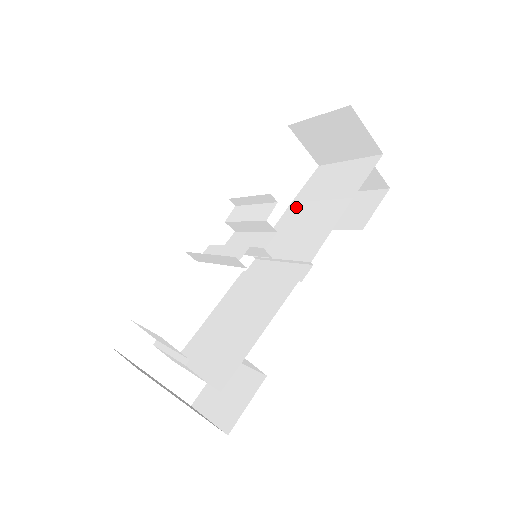
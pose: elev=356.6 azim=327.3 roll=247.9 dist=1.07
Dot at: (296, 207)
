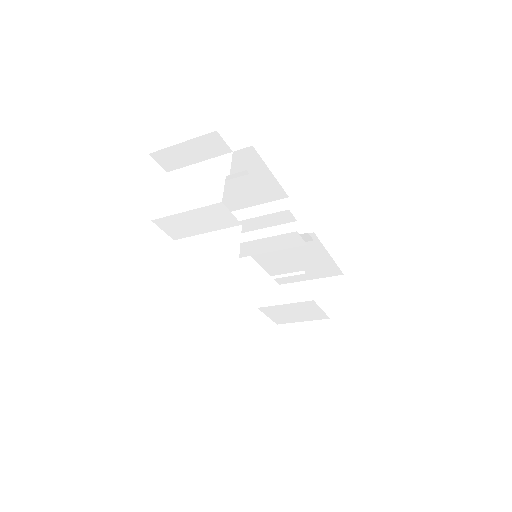
Dot at: occluded
